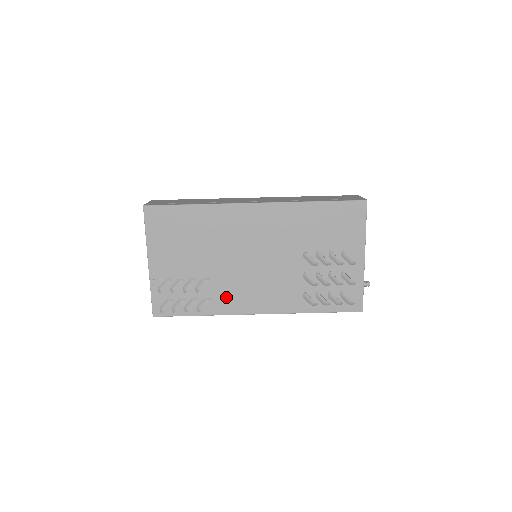
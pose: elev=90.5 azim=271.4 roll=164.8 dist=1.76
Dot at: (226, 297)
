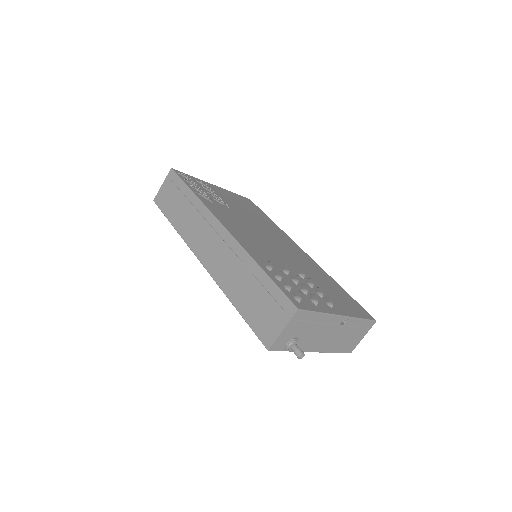
Dot at: (222, 212)
